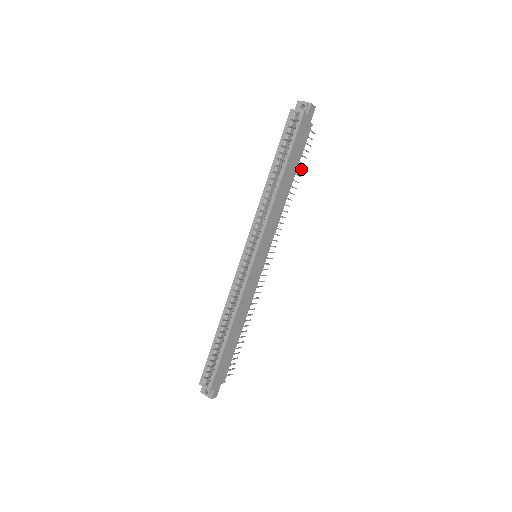
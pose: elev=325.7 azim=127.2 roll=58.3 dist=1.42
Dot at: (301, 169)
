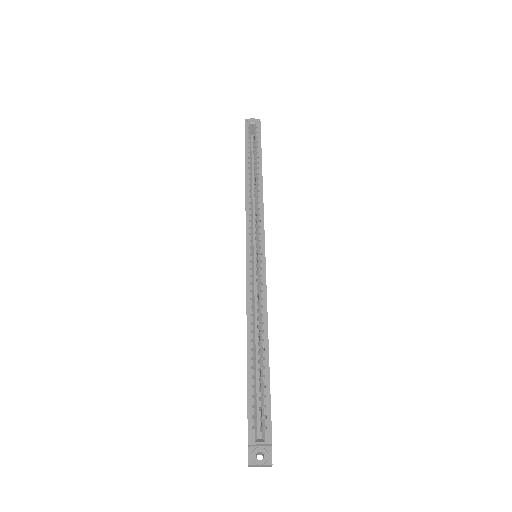
Dot at: occluded
